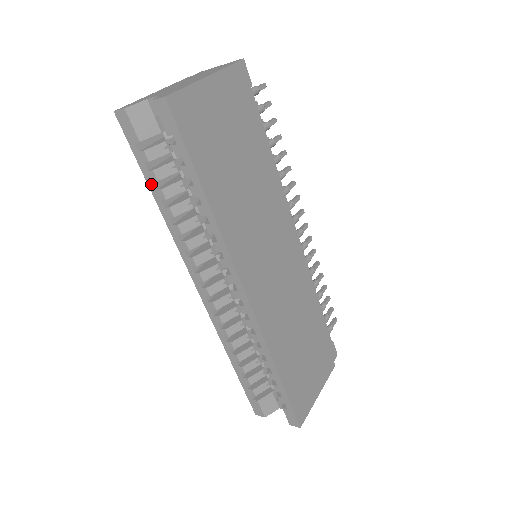
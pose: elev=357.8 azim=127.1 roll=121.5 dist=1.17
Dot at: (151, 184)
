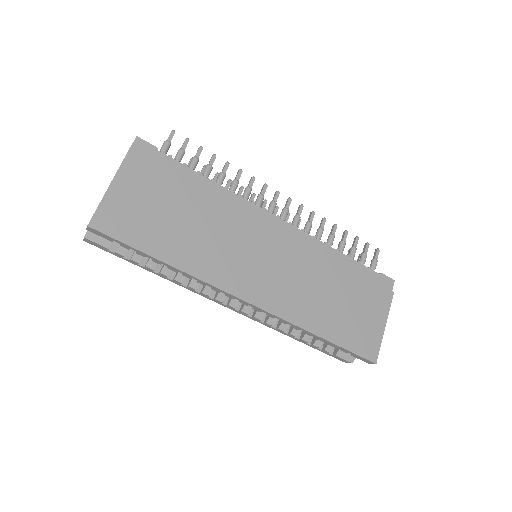
Dot at: (139, 266)
